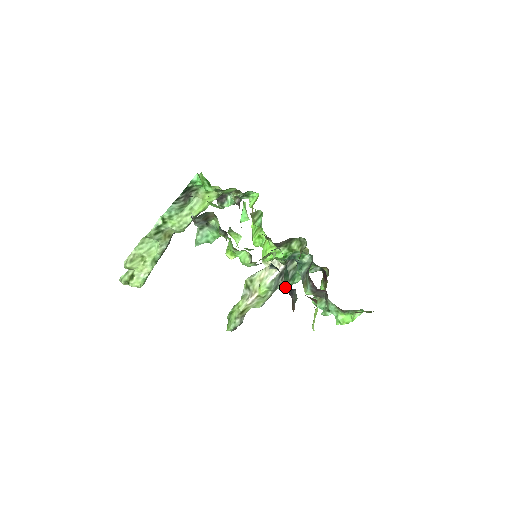
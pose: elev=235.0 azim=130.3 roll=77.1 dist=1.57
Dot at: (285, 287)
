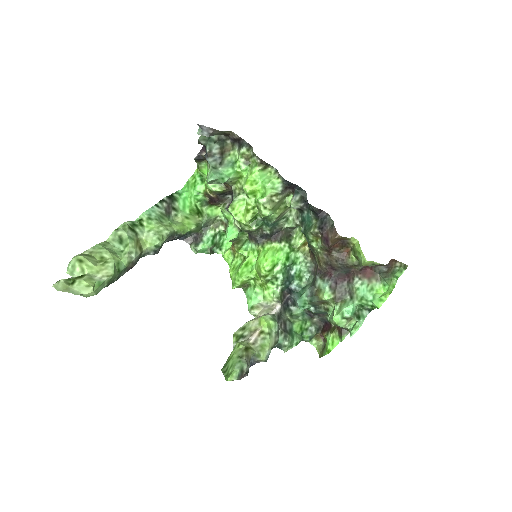
Dot at: (312, 231)
